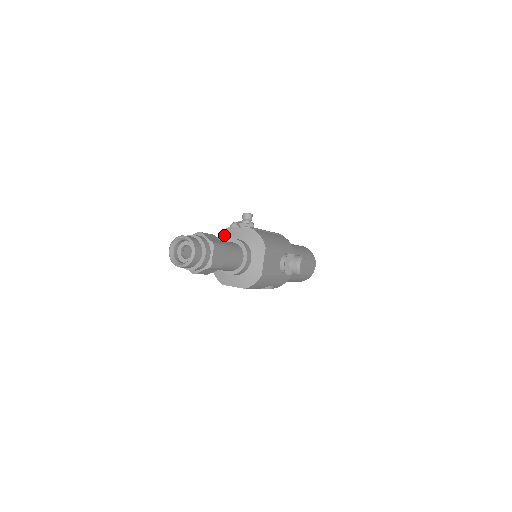
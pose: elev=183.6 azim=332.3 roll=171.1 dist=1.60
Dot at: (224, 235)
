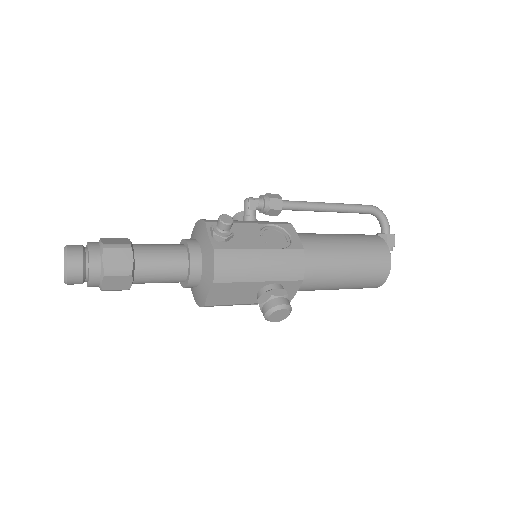
Dot at: (199, 226)
